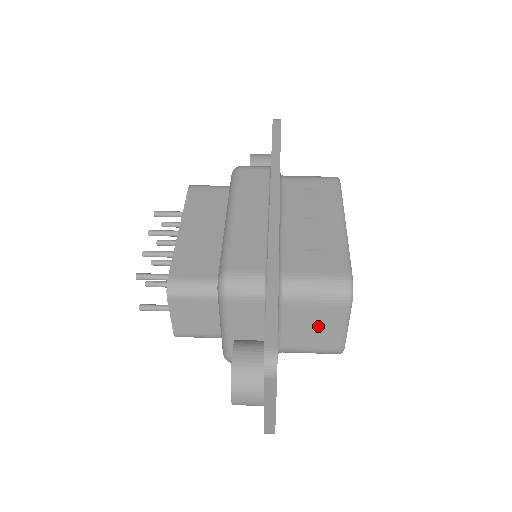
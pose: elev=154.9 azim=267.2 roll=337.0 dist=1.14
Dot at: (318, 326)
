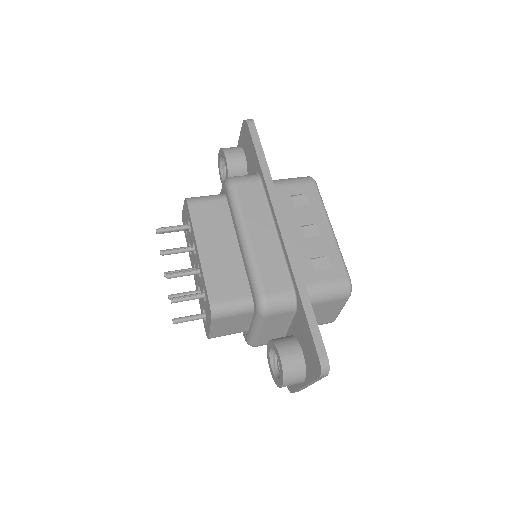
Dot at: (323, 313)
